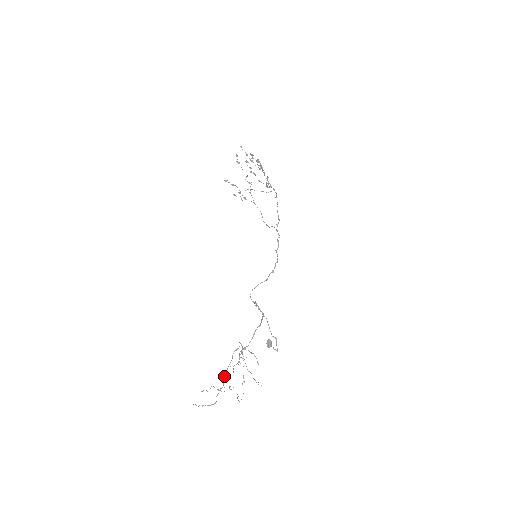
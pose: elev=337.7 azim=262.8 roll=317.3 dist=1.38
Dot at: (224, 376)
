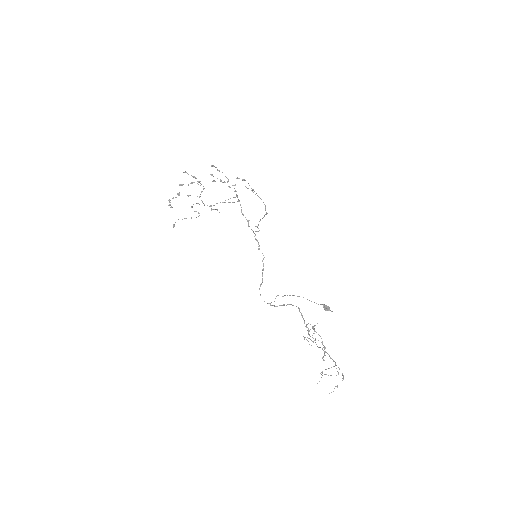
Dot at: occluded
